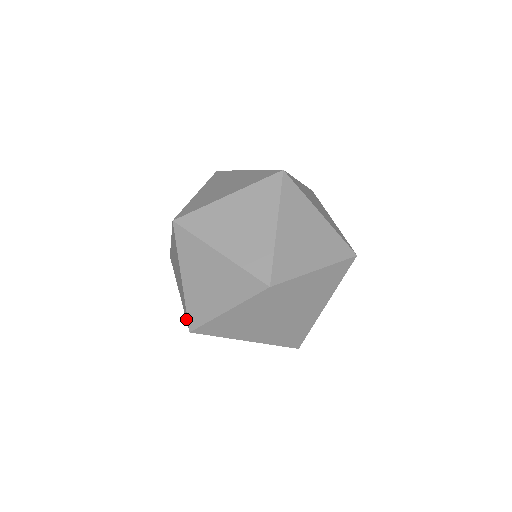
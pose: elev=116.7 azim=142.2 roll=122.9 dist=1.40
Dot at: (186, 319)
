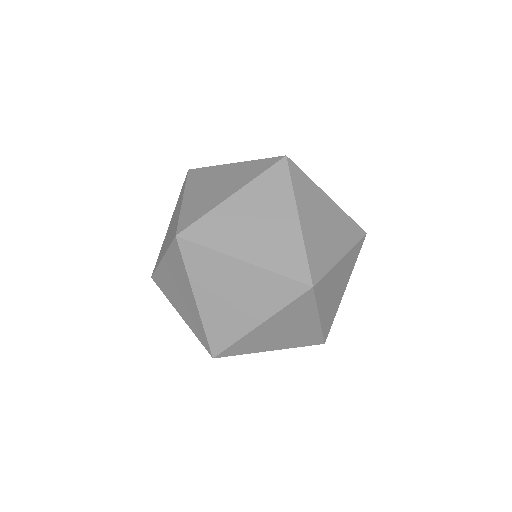
Dot at: (156, 263)
